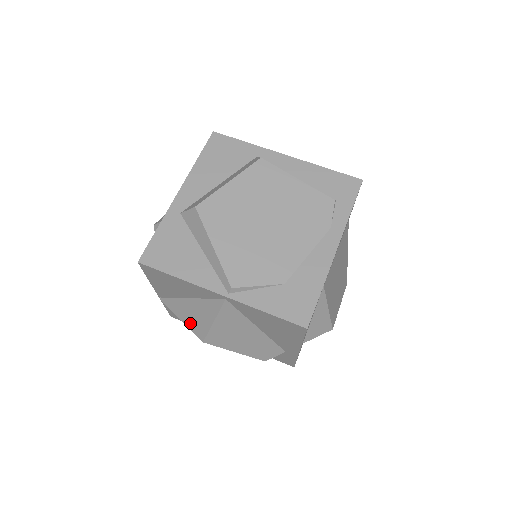
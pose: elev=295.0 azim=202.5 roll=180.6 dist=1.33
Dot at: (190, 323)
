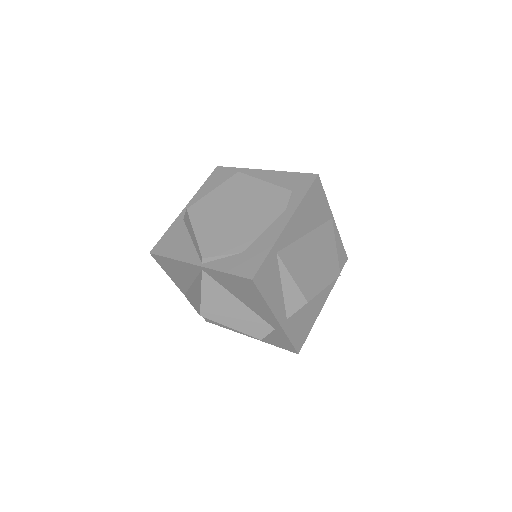
Dot at: (195, 304)
